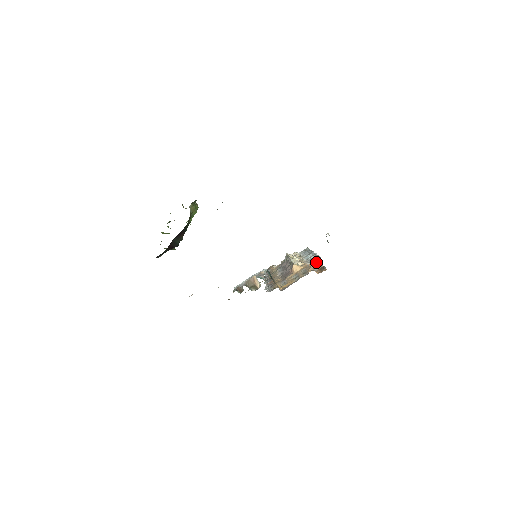
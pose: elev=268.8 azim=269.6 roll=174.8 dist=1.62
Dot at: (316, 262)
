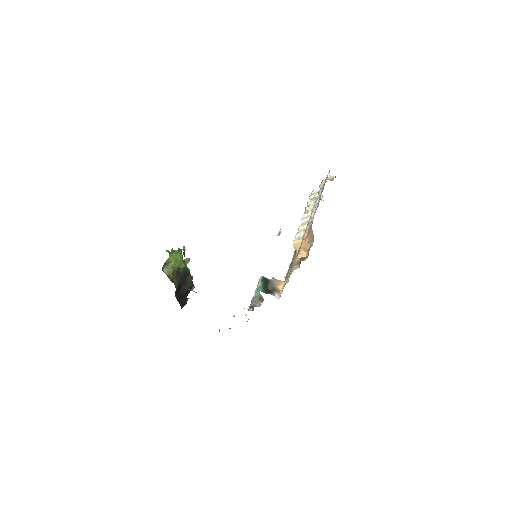
Dot at: (309, 233)
